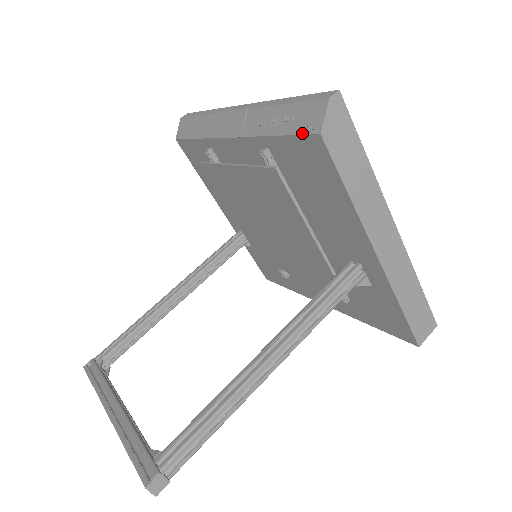
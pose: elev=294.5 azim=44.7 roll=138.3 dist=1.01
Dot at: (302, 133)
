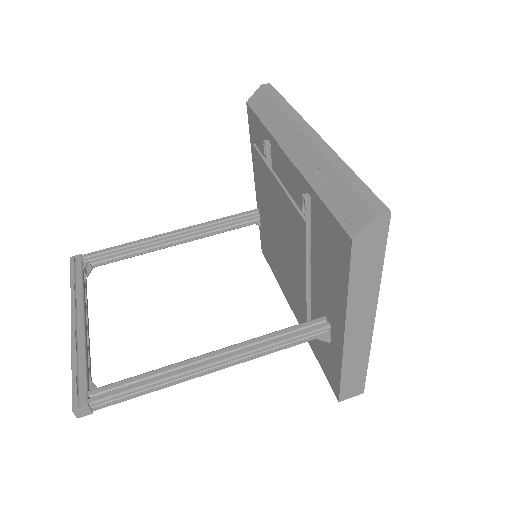
Dot at: (340, 222)
